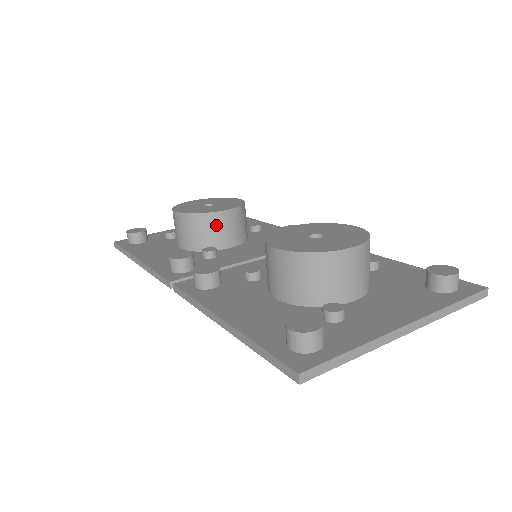
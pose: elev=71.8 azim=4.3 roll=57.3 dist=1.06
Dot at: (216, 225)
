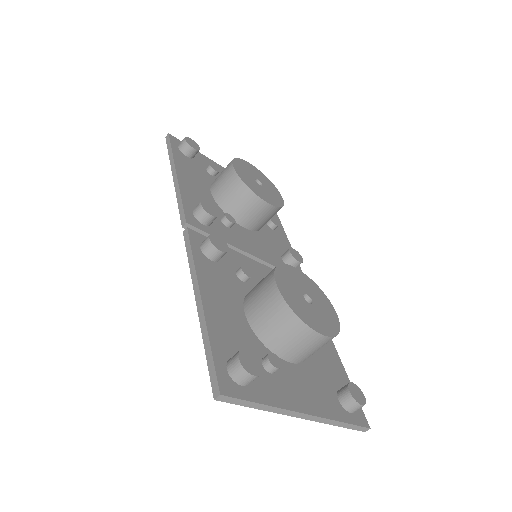
Dot at: (251, 205)
